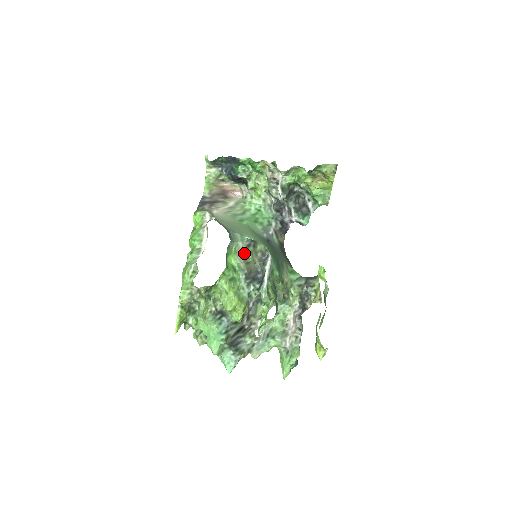
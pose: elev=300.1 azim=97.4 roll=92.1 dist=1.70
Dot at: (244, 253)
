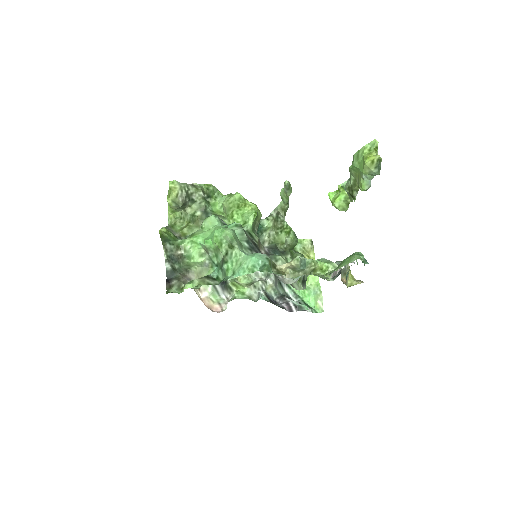
Dot at: occluded
